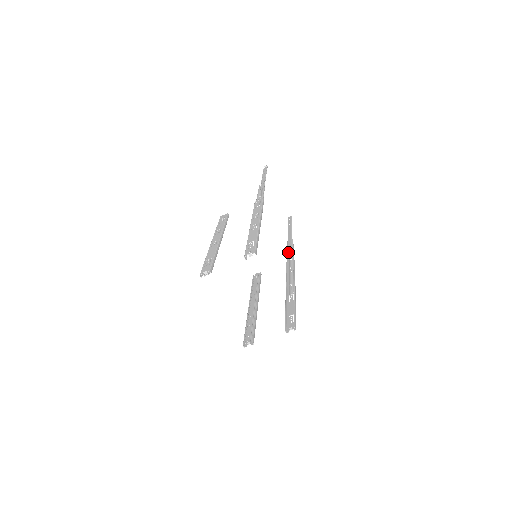
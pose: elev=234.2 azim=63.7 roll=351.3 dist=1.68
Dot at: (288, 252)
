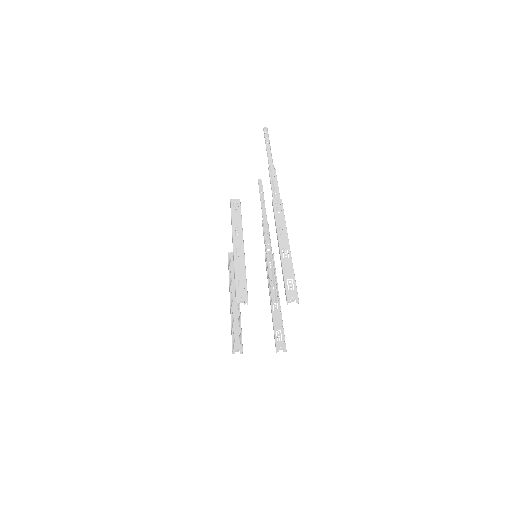
Dot at: (266, 238)
